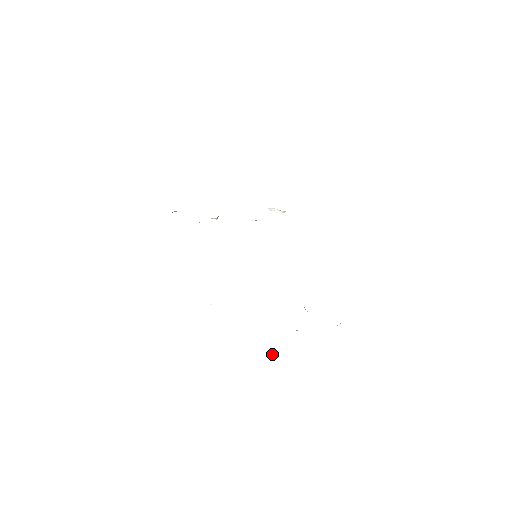
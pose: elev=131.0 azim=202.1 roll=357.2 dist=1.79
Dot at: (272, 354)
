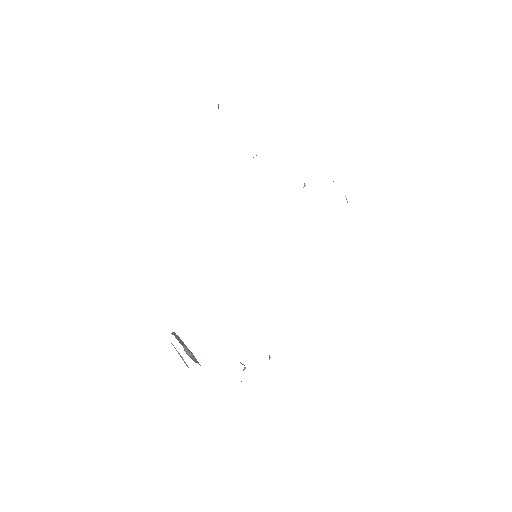
Dot at: occluded
